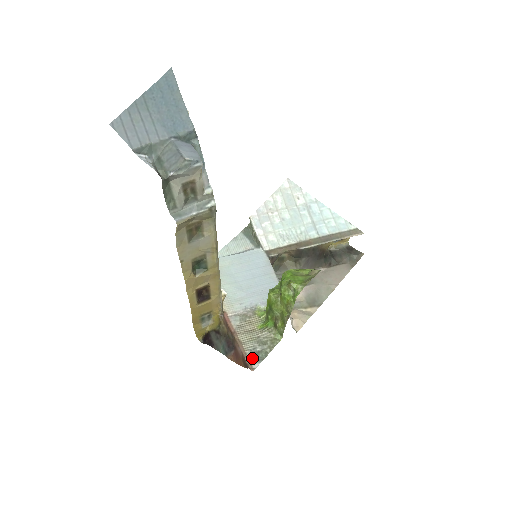
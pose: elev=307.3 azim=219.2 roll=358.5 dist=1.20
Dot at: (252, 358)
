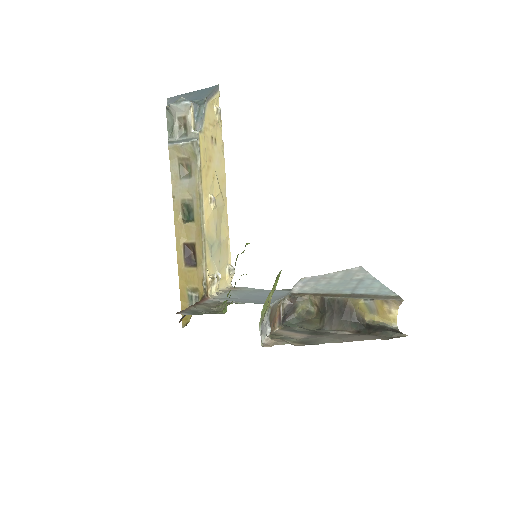
Dot at: (188, 311)
